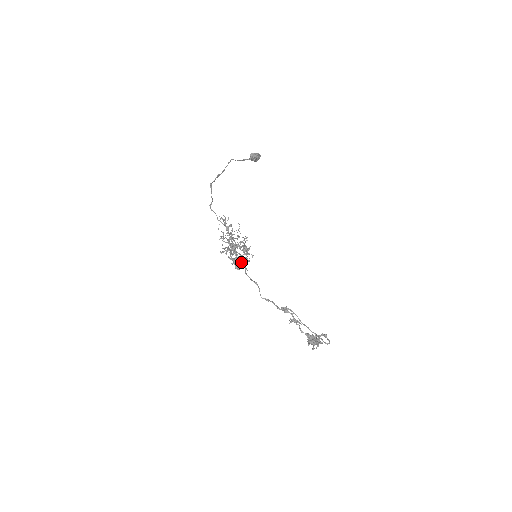
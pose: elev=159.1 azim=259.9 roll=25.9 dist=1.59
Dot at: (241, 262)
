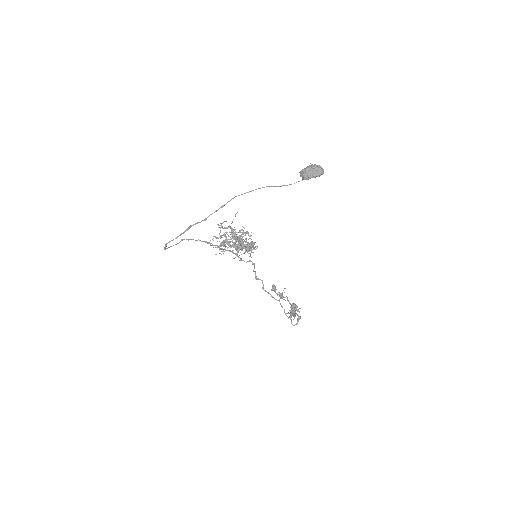
Dot at: occluded
